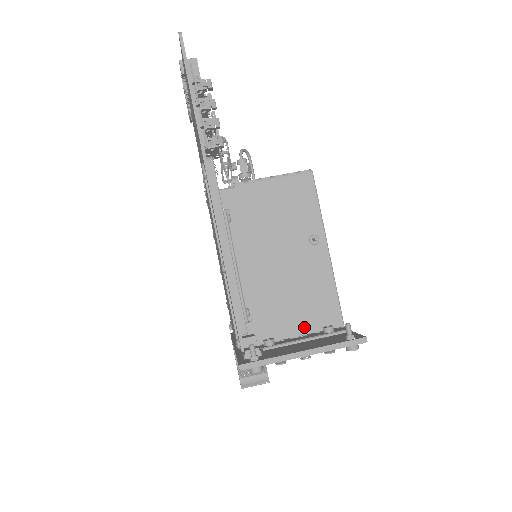
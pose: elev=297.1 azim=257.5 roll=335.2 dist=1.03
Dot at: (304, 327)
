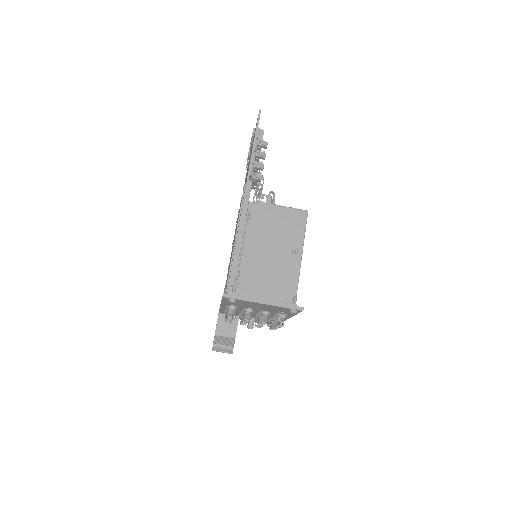
Dot at: (270, 300)
